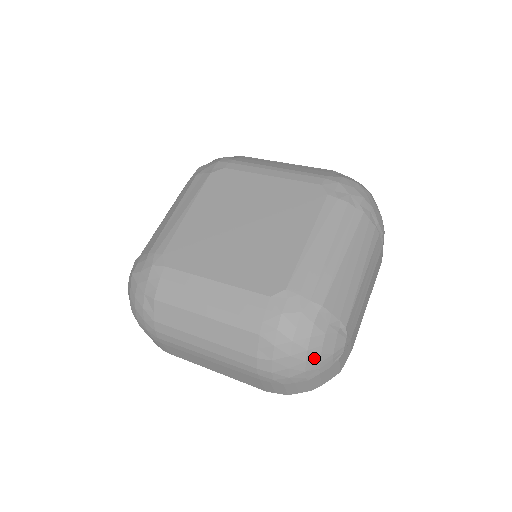
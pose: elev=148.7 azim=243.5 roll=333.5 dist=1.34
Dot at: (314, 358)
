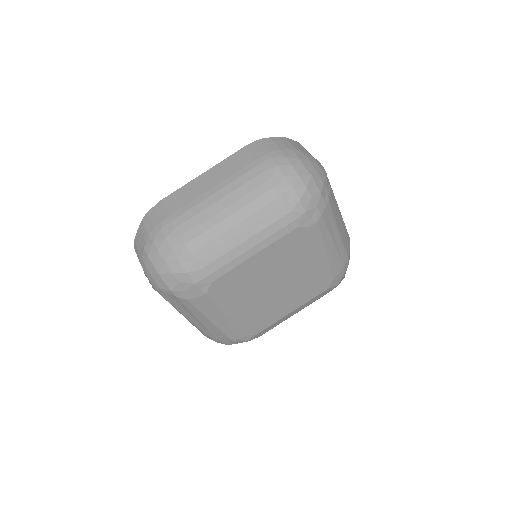
Dot at: occluded
